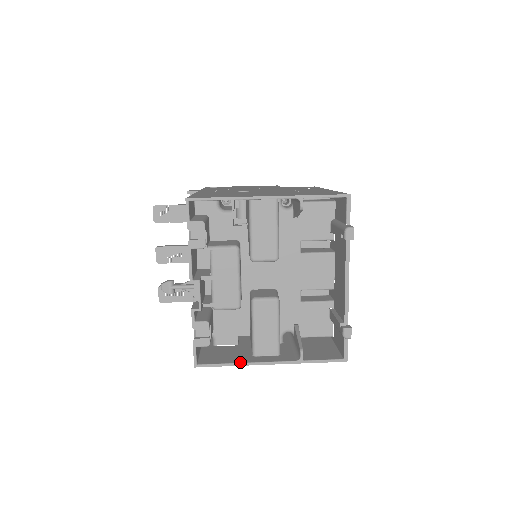
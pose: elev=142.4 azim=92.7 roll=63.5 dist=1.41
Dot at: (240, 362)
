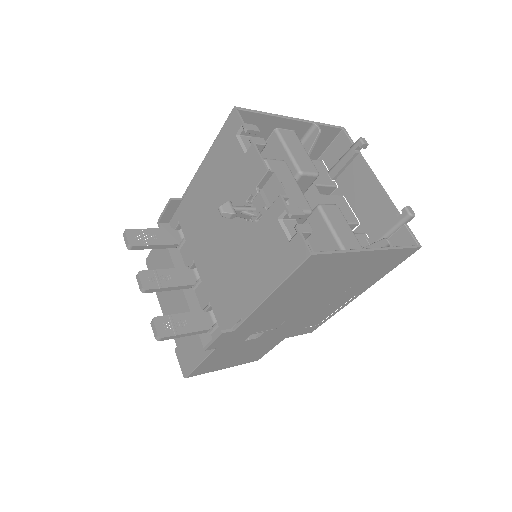
Dot at: (347, 250)
